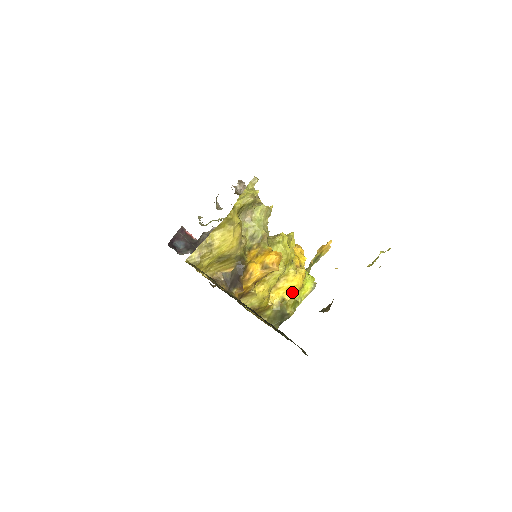
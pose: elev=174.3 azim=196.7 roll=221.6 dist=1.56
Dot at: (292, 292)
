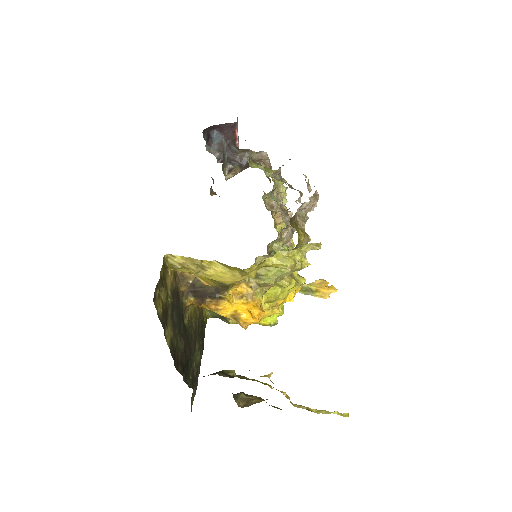
Dot at: occluded
